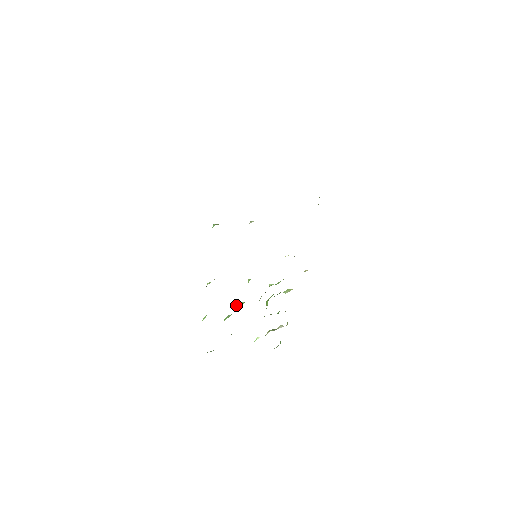
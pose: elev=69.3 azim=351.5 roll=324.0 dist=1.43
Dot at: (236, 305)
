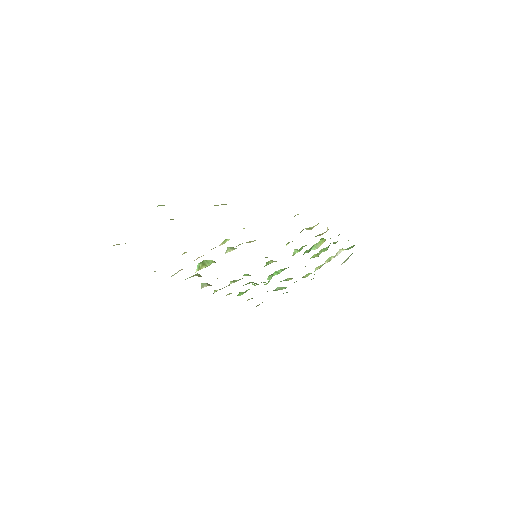
Dot at: (267, 279)
